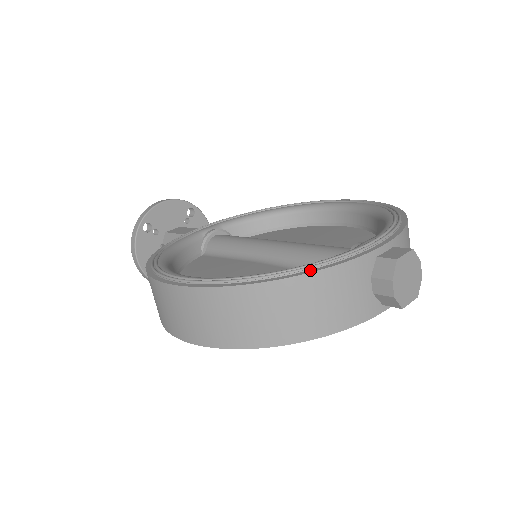
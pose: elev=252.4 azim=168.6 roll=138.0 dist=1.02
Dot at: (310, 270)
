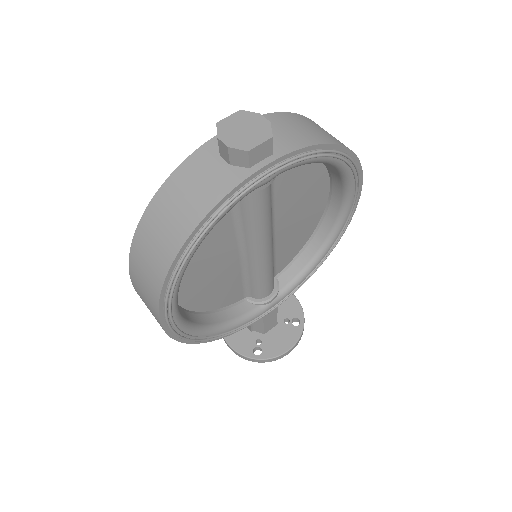
Dot at: (166, 185)
